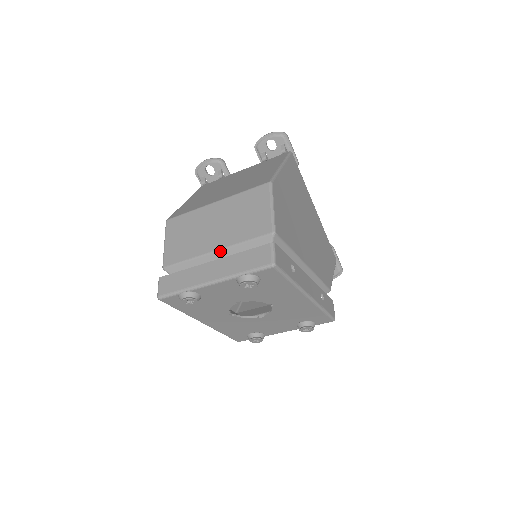
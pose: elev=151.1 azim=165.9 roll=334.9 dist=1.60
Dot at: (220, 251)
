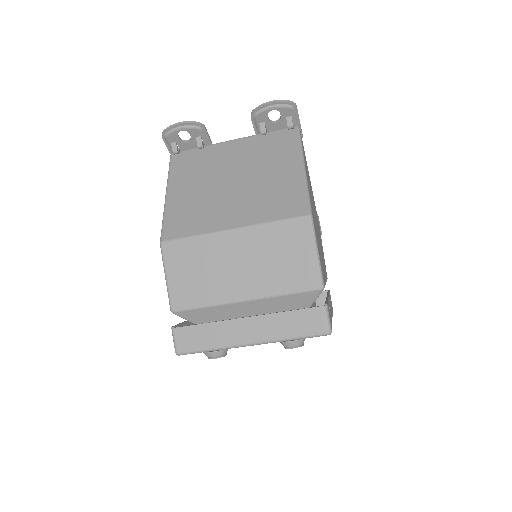
Dot at: (252, 301)
